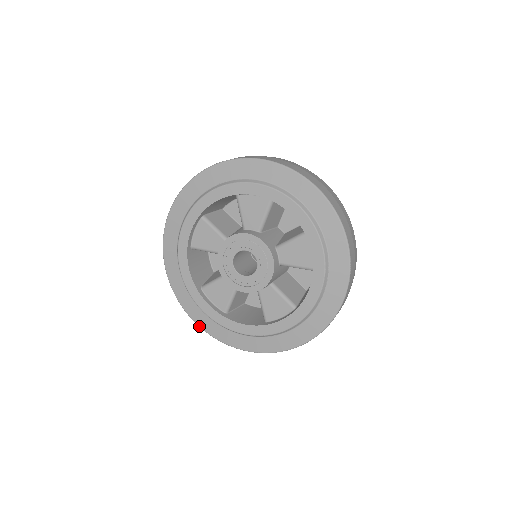
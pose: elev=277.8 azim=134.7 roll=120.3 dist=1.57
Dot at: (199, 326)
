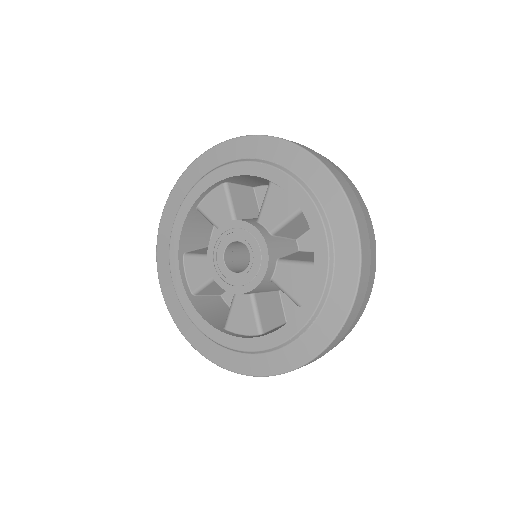
Dot at: (161, 290)
